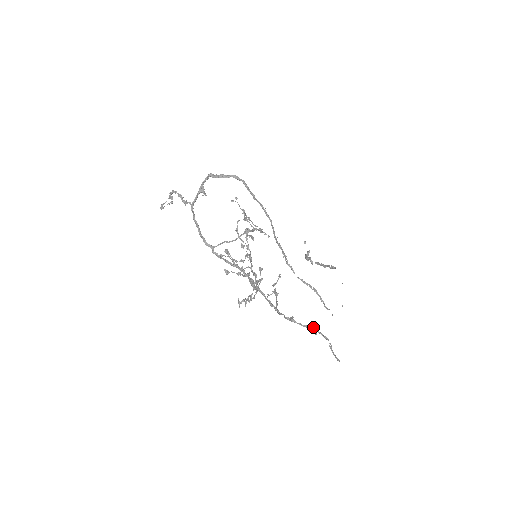
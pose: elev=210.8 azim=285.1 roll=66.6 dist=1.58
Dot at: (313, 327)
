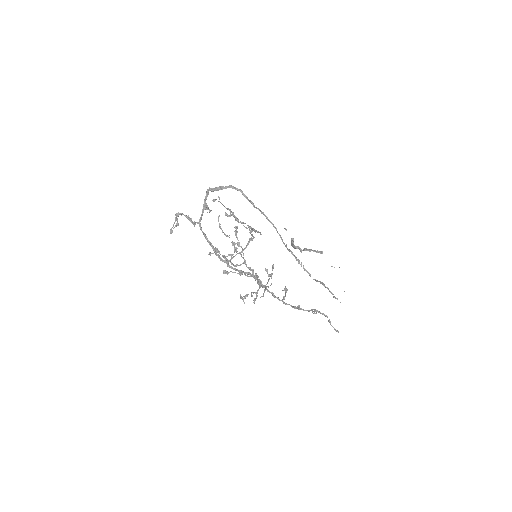
Dot at: (314, 309)
